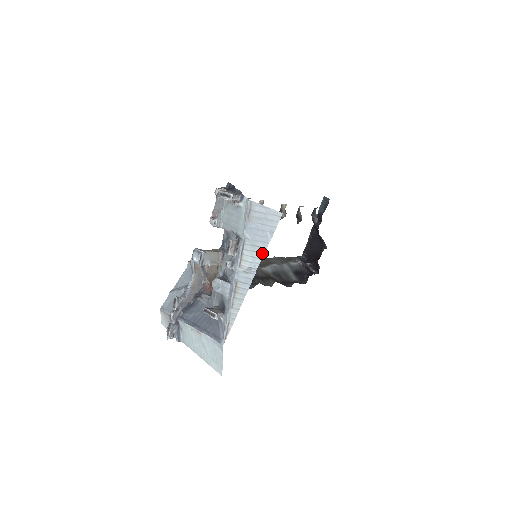
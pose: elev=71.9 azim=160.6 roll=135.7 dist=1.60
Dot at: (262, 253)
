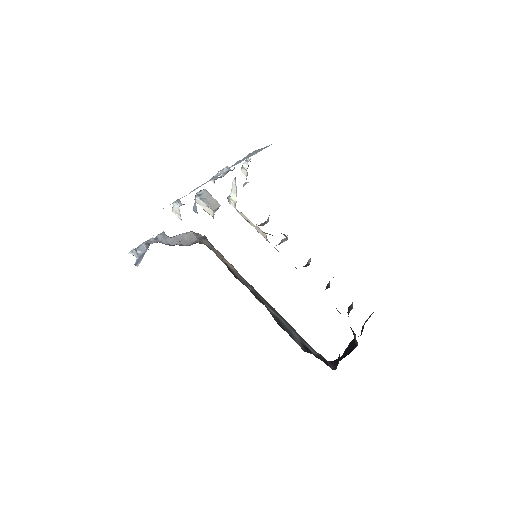
Dot at: occluded
